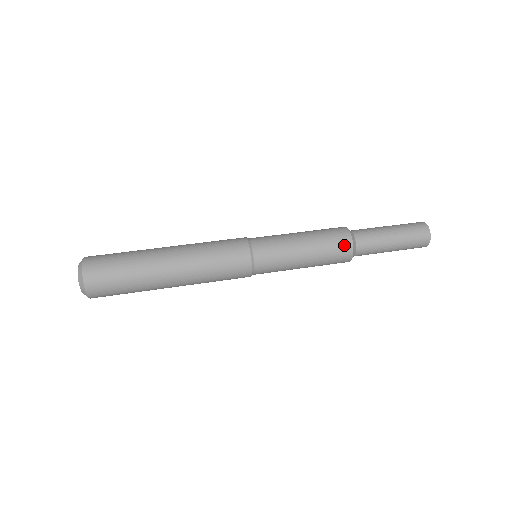
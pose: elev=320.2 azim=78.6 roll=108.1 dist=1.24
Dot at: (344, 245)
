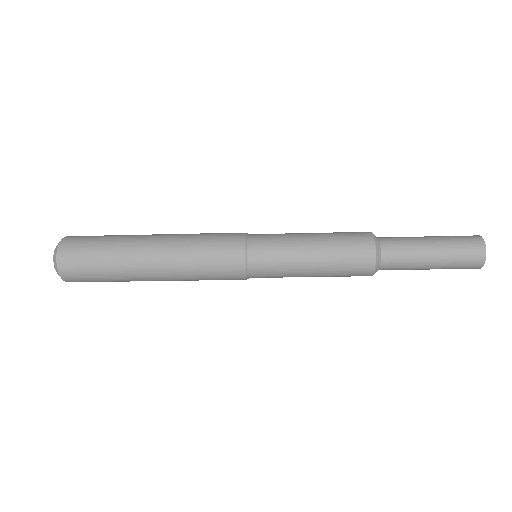
Dot at: (361, 233)
